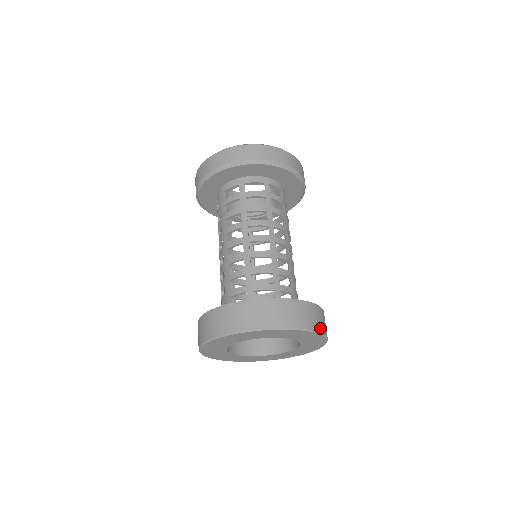
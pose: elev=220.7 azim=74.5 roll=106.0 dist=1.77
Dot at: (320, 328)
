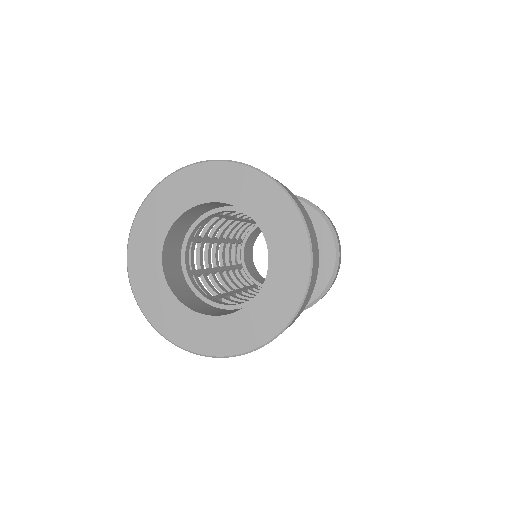
Dot at: (279, 183)
